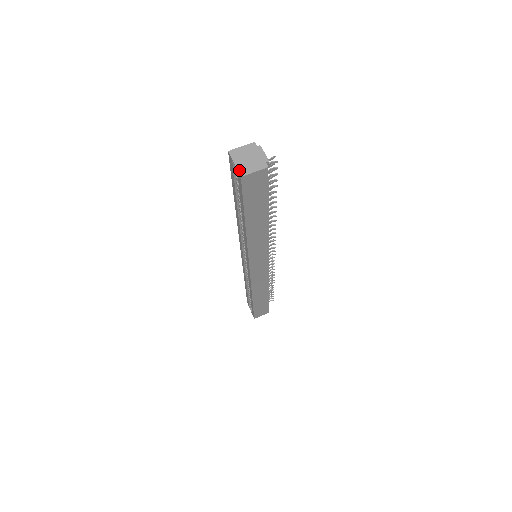
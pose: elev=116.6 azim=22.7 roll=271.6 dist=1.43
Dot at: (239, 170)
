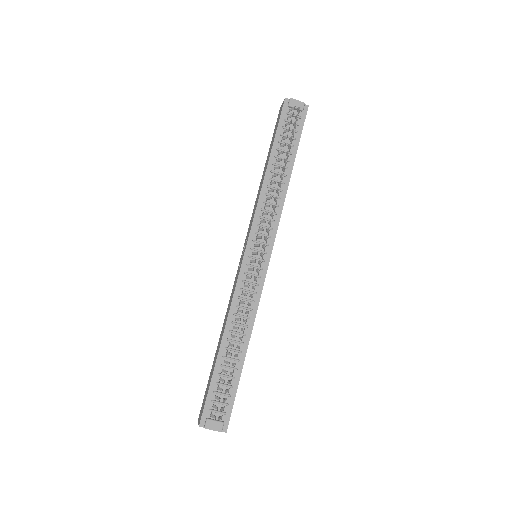
Dot at: occluded
